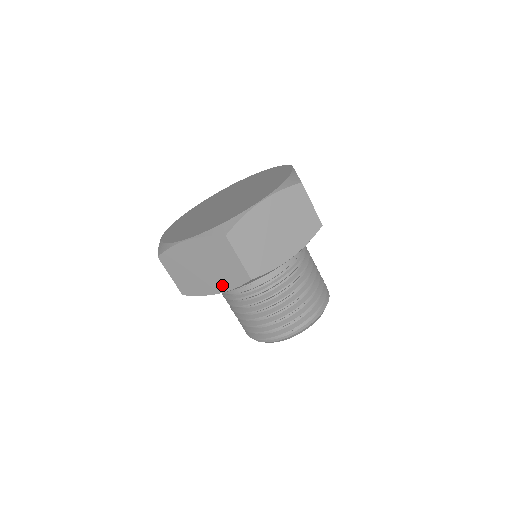
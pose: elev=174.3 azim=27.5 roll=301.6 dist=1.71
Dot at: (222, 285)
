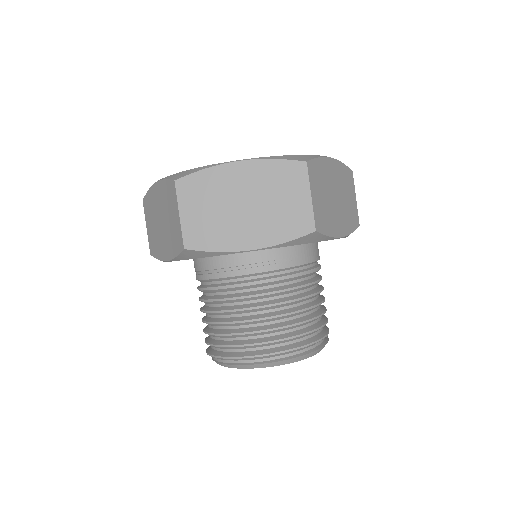
Dot at: (265, 236)
